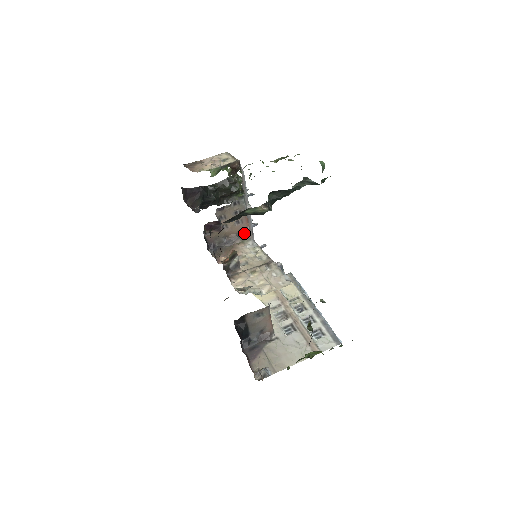
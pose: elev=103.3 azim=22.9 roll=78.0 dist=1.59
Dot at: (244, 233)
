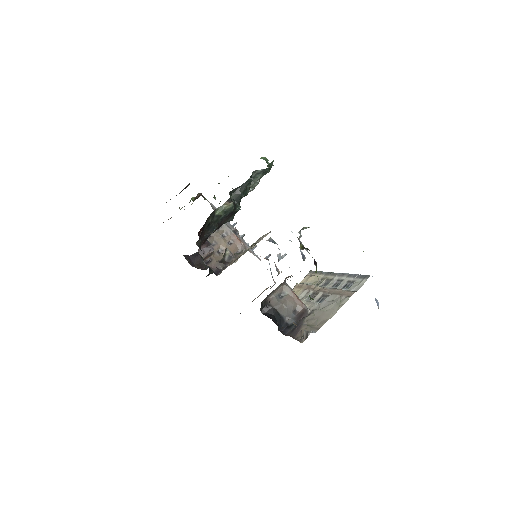
Dot at: (241, 250)
